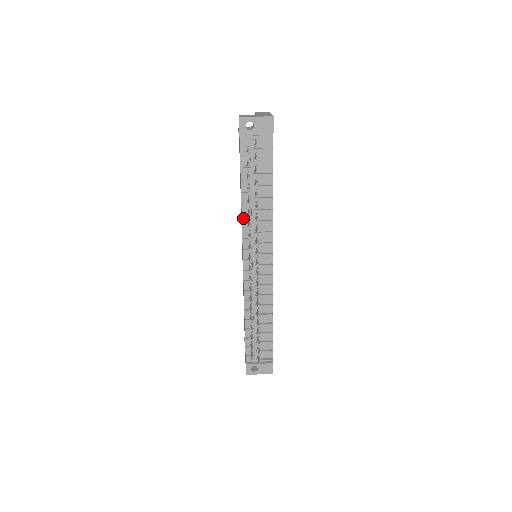
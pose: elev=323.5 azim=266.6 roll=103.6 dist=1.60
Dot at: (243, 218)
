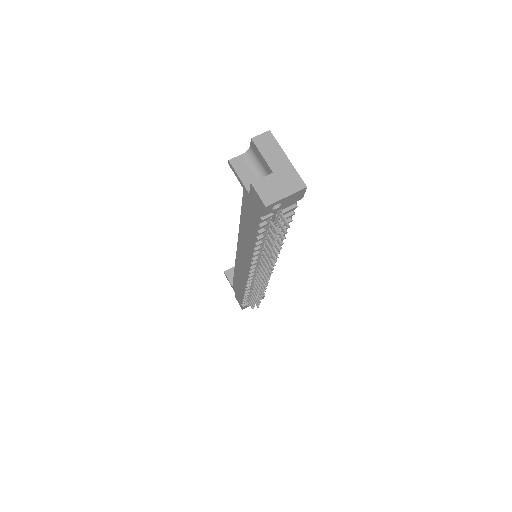
Dot at: (253, 254)
